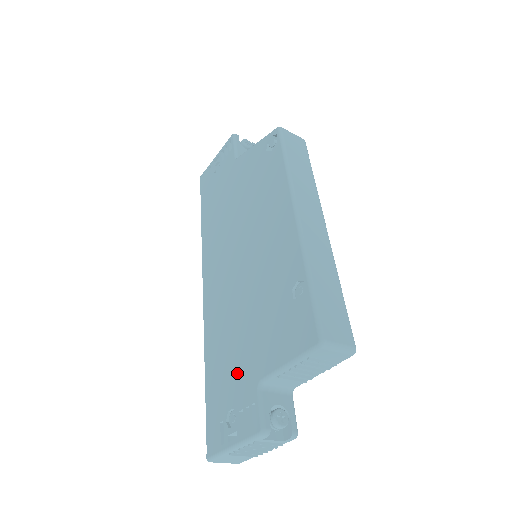
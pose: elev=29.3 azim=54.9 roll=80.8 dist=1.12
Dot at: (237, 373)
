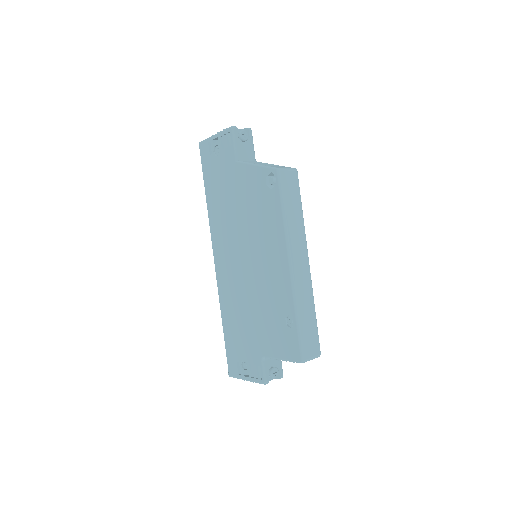
Dot at: (247, 342)
